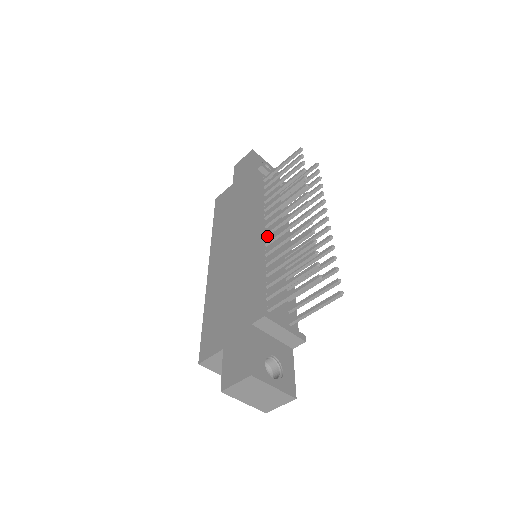
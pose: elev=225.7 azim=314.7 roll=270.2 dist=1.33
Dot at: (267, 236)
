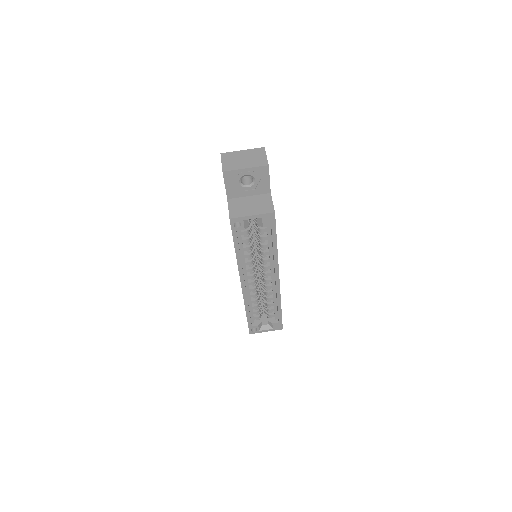
Dot at: occluded
